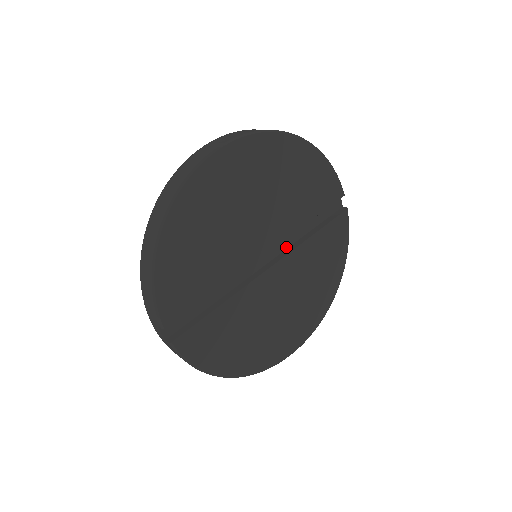
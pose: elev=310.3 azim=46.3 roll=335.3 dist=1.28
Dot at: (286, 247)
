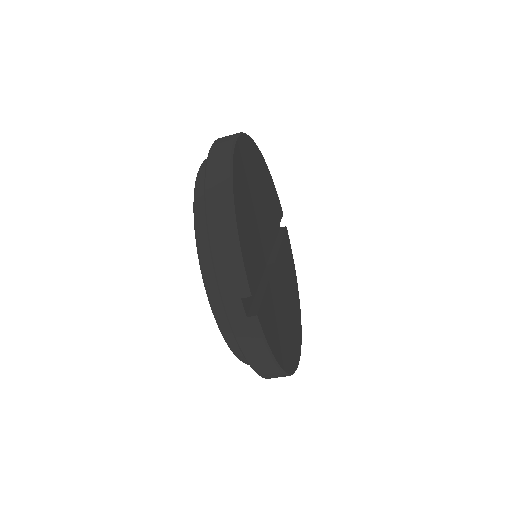
Dot at: (271, 249)
